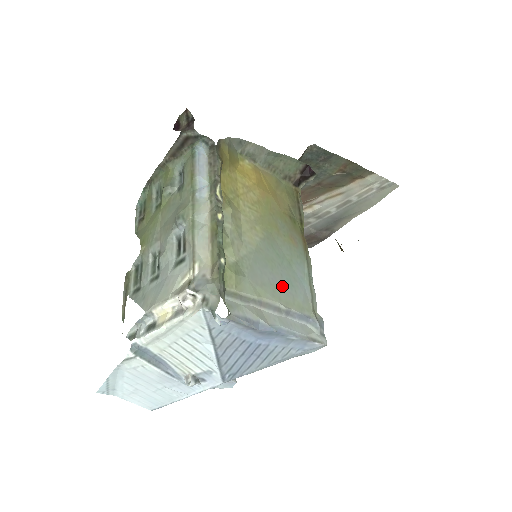
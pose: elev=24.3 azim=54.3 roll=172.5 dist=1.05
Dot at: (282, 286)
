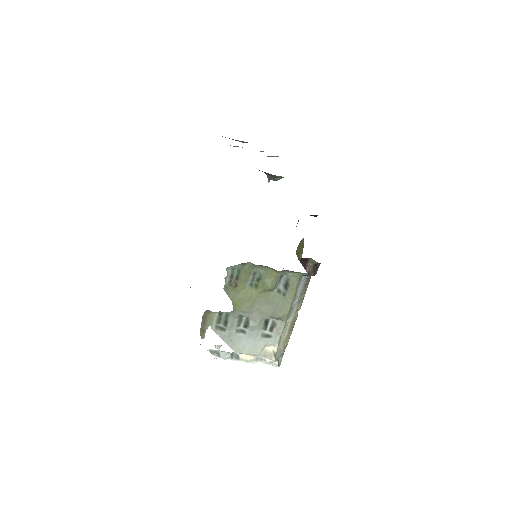
Dot at: occluded
